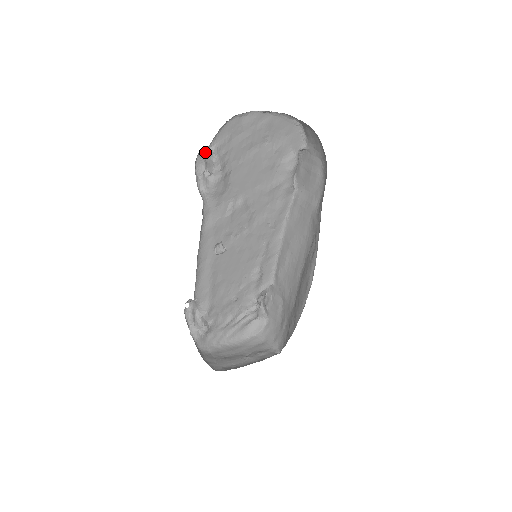
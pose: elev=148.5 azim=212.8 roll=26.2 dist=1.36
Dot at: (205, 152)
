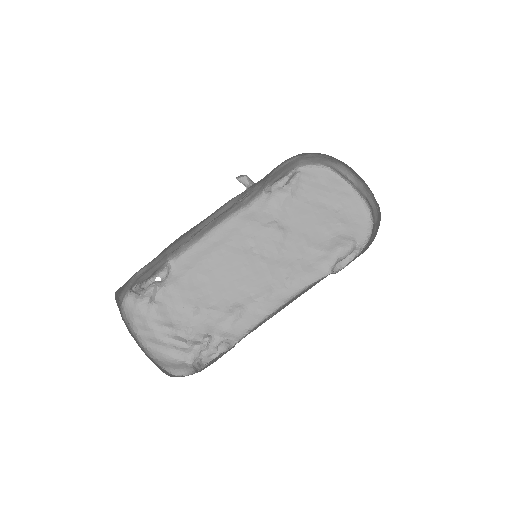
Dot at: (291, 176)
